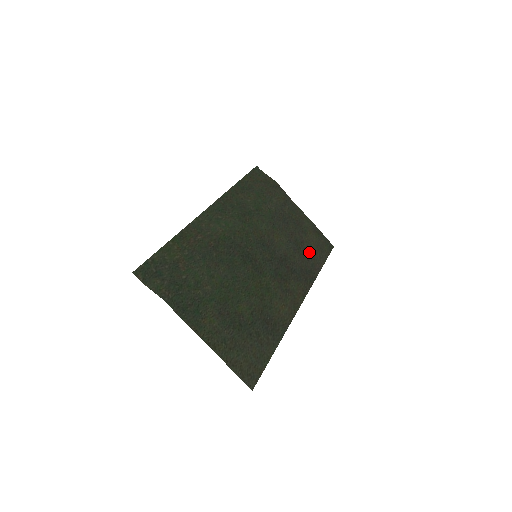
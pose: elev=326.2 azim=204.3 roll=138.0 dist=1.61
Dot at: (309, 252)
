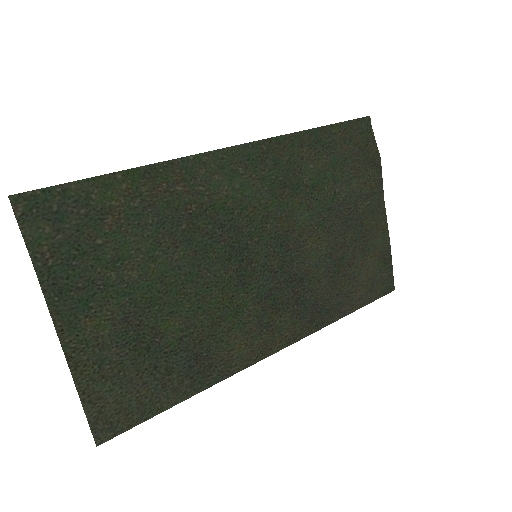
Dot at: (349, 283)
